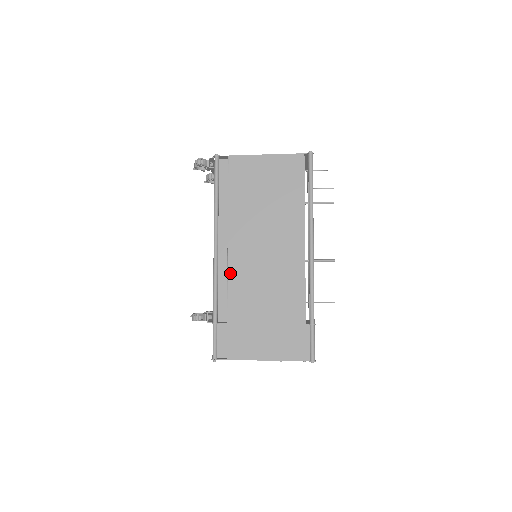
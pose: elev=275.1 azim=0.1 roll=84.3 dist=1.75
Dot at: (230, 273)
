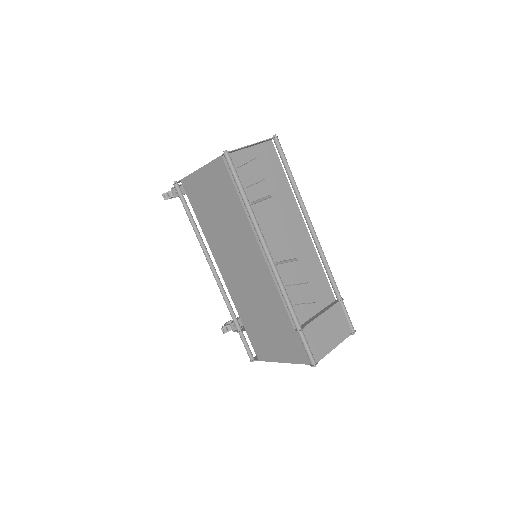
Dot at: (229, 288)
